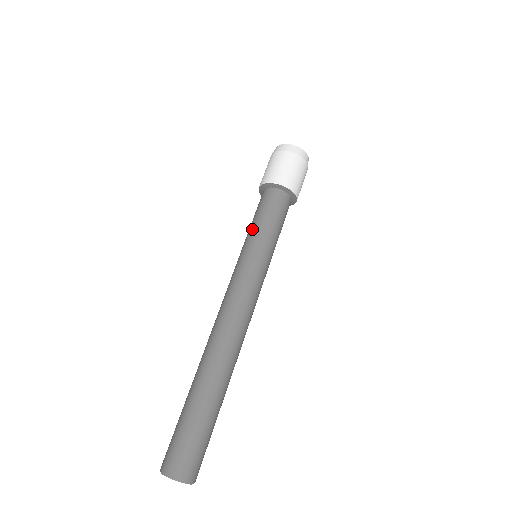
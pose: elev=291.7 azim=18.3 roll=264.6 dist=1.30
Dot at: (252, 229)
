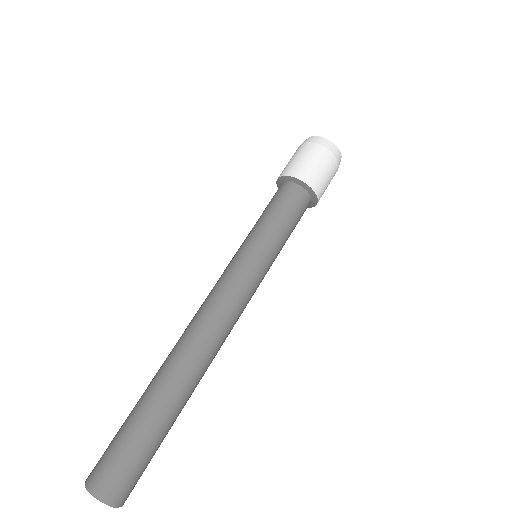
Dot at: (270, 228)
